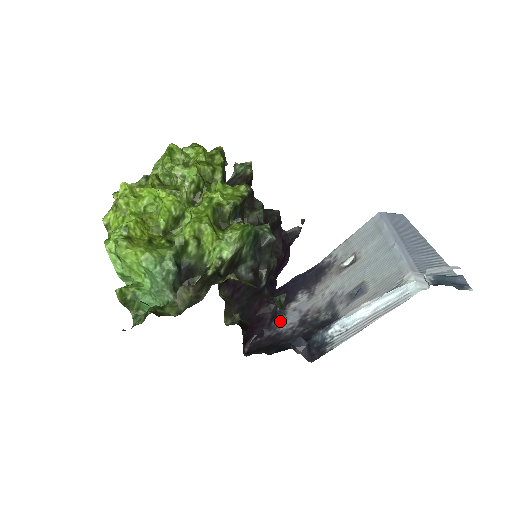
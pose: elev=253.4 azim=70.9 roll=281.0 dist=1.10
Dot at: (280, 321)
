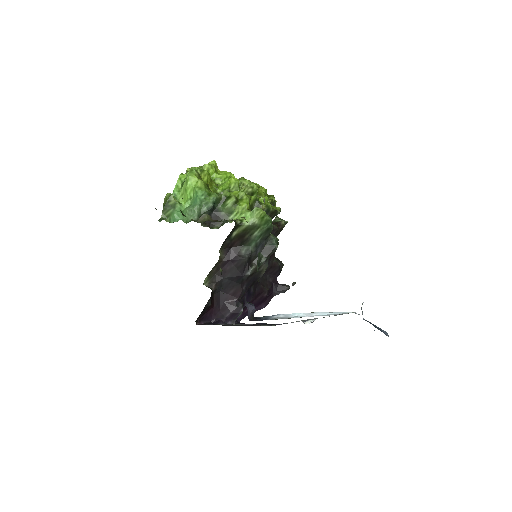
Dot at: (236, 324)
